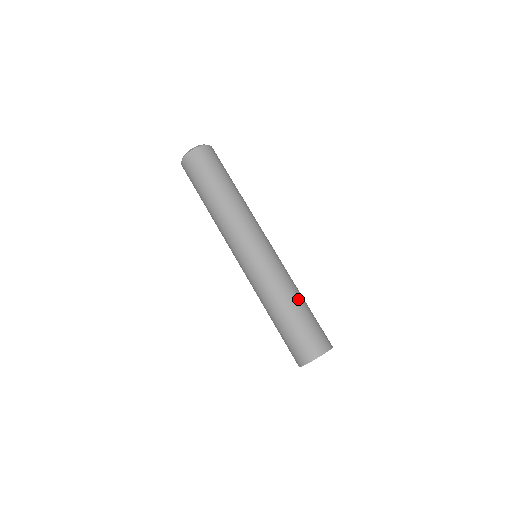
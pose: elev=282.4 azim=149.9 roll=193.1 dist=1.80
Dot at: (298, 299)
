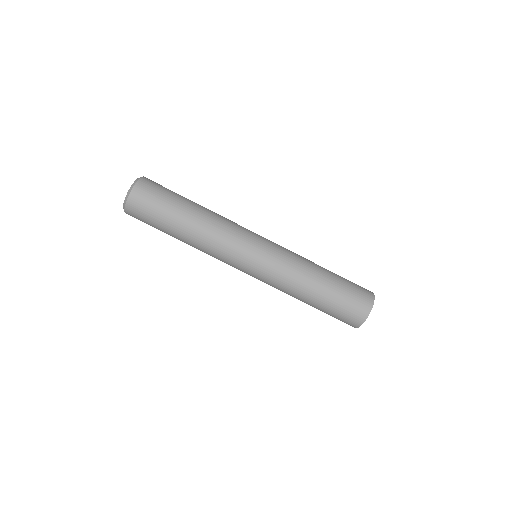
Dot at: (321, 271)
